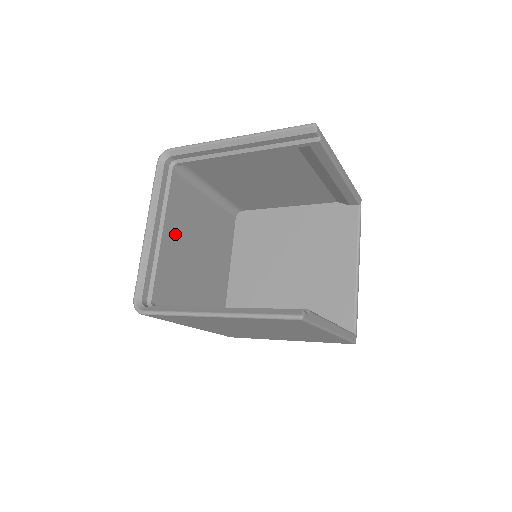
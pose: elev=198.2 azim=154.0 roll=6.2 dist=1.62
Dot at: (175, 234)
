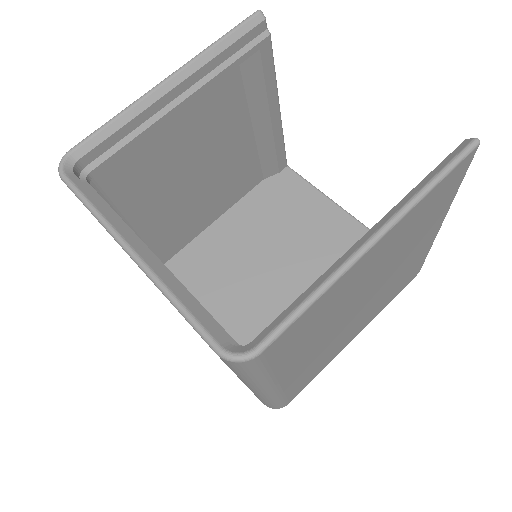
Dot at: occluded
